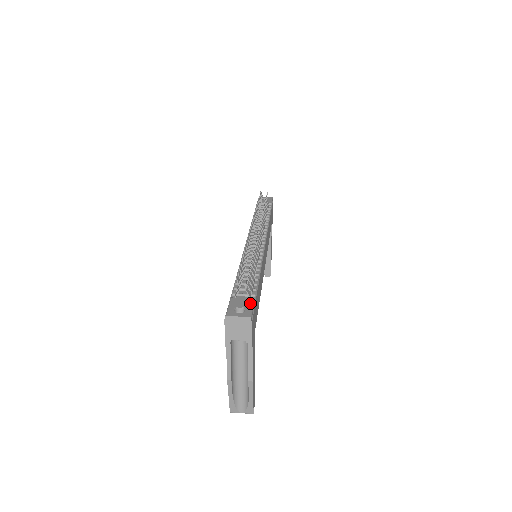
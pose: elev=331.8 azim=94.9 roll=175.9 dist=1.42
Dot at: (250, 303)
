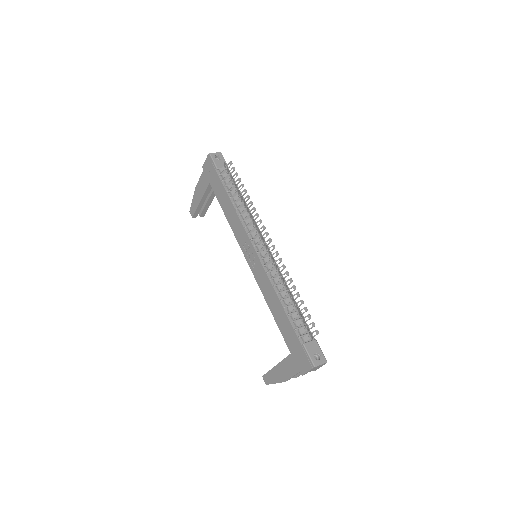
Dot at: (318, 346)
